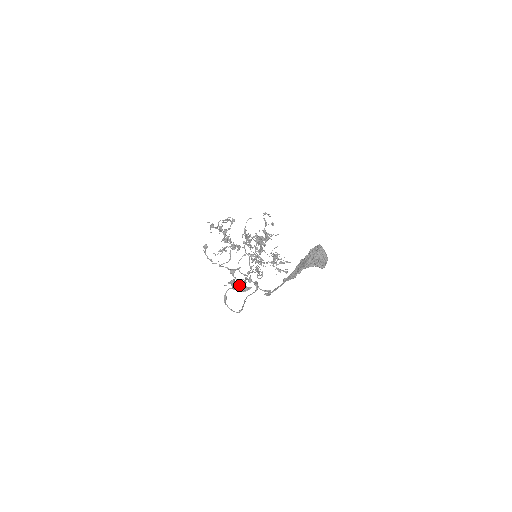
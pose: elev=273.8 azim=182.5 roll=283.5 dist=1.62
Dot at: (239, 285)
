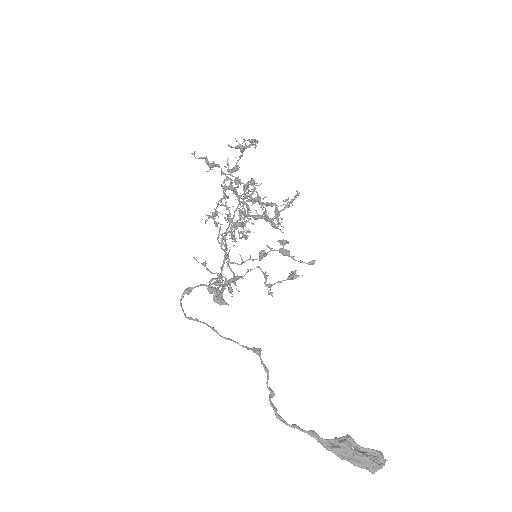
Dot at: (218, 290)
